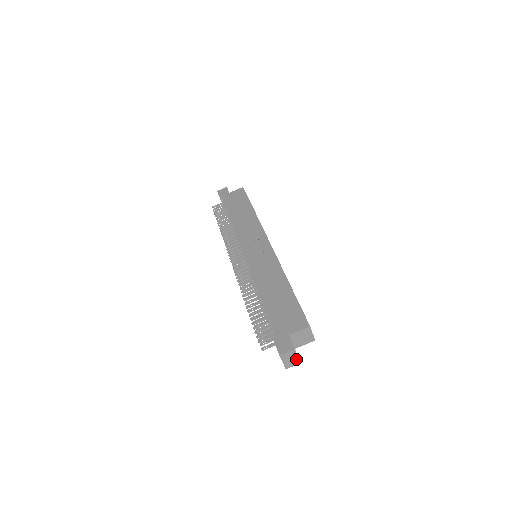
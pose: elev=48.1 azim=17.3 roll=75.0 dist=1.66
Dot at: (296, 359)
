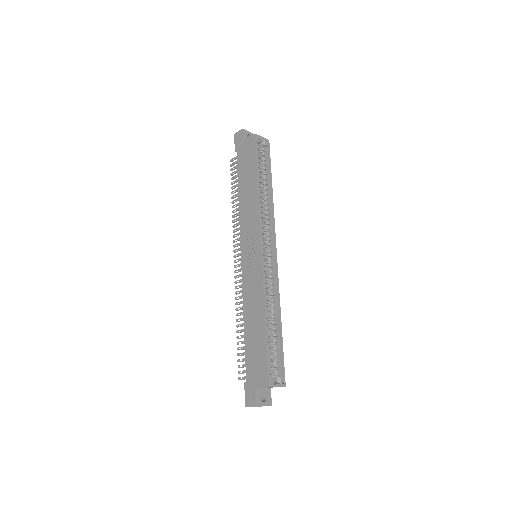
Dot at: occluded
